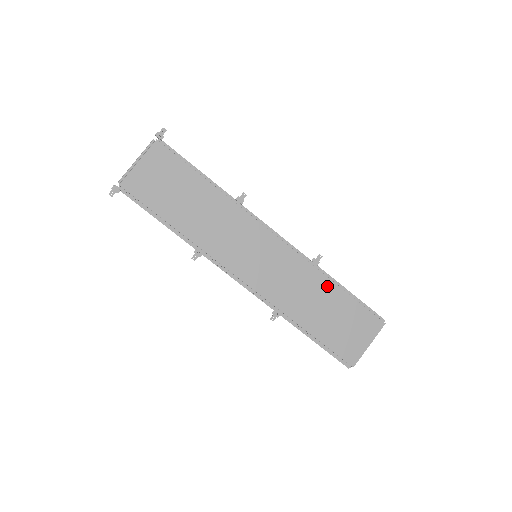
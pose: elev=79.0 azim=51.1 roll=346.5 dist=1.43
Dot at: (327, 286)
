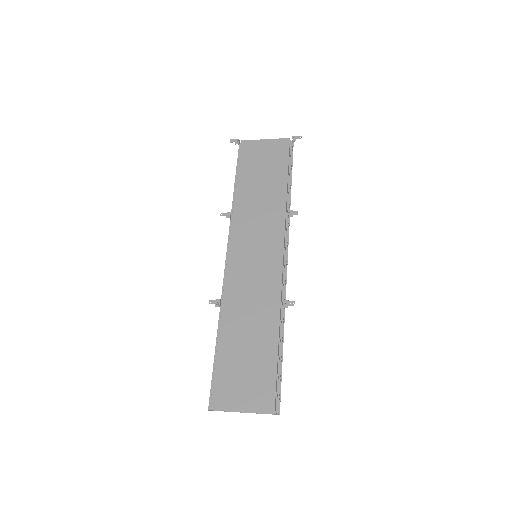
Dot at: (271, 328)
